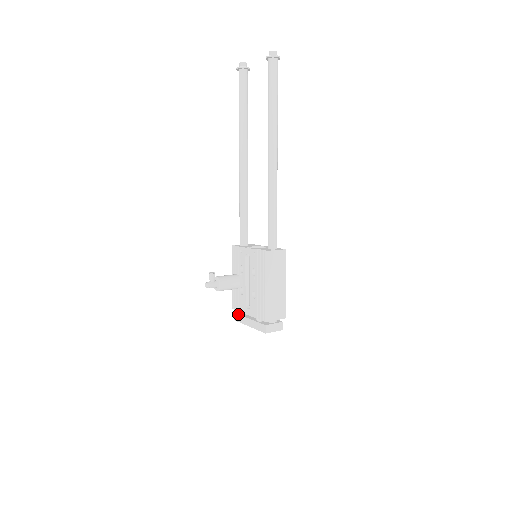
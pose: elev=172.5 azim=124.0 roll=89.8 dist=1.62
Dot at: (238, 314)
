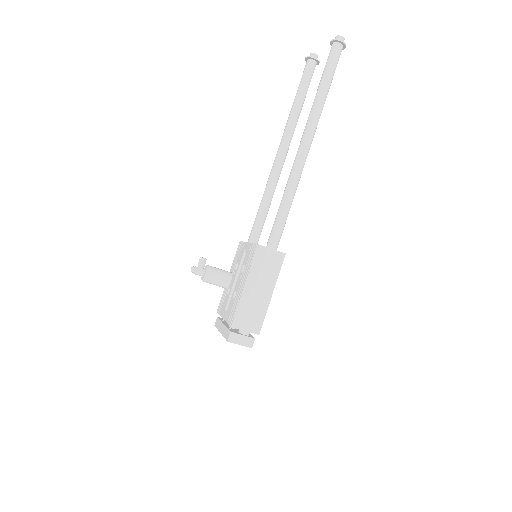
Dot at: (219, 318)
